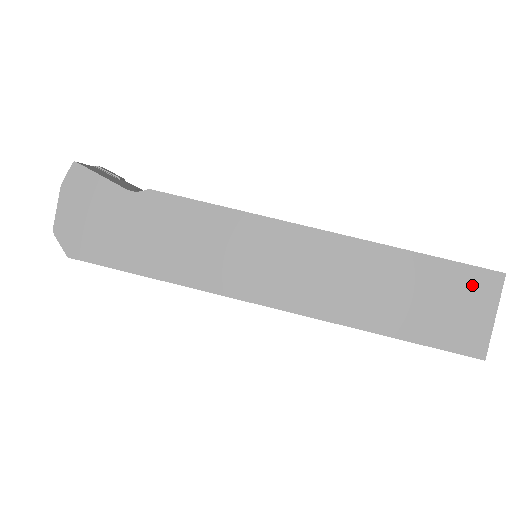
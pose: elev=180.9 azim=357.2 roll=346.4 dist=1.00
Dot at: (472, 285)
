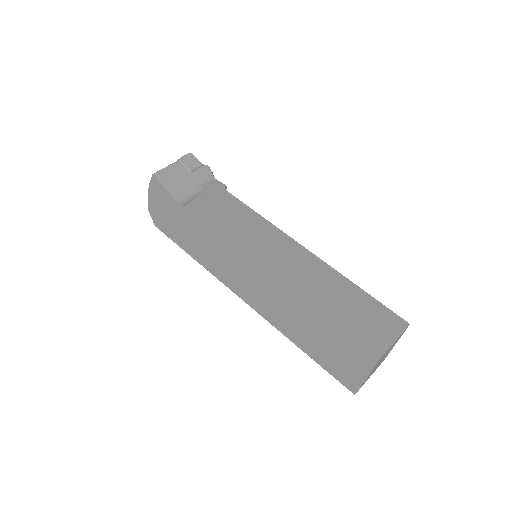
Dot at: (356, 352)
